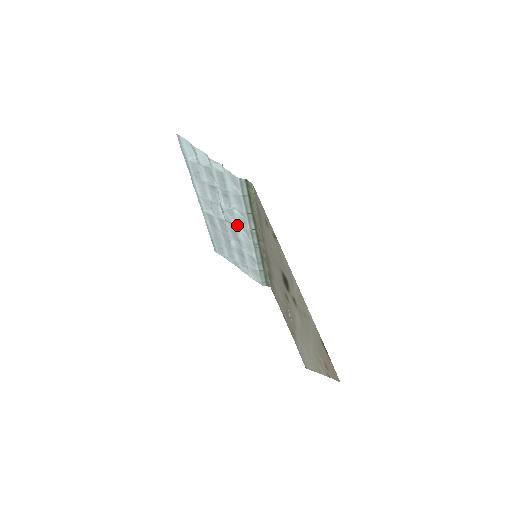
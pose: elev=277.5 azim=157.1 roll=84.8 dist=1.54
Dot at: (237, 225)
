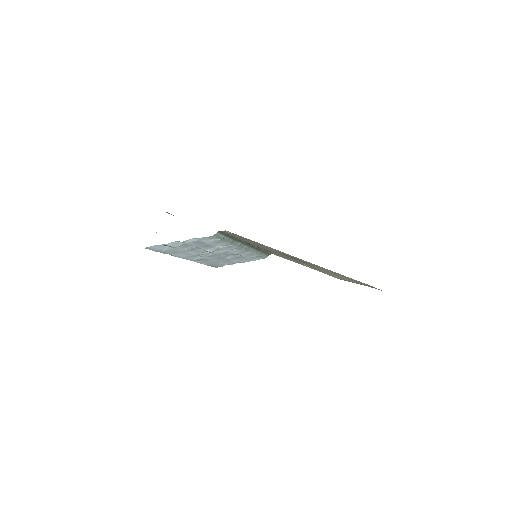
Dot at: (227, 251)
